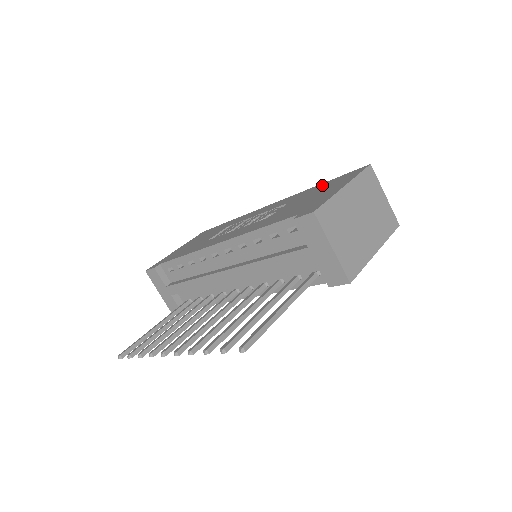
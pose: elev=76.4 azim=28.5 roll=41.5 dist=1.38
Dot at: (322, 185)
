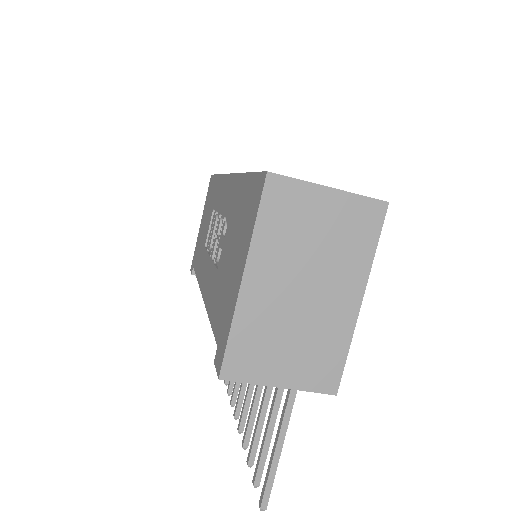
Dot at: (242, 192)
